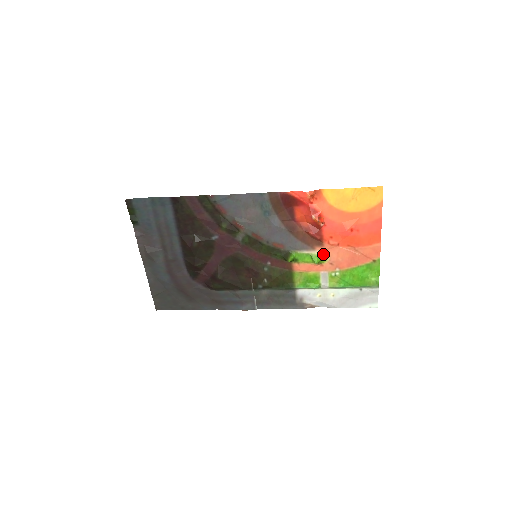
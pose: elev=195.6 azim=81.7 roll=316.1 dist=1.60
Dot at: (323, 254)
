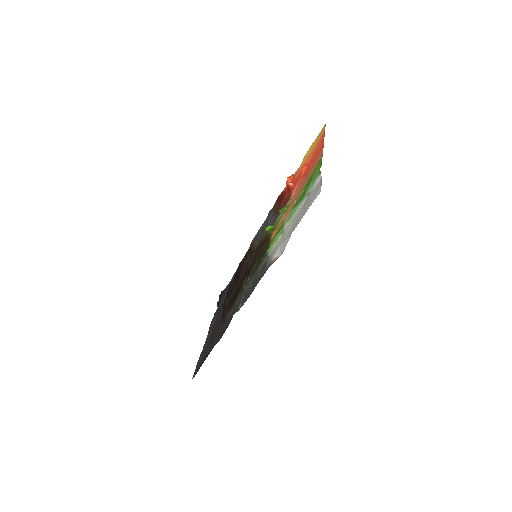
Dot at: (289, 203)
